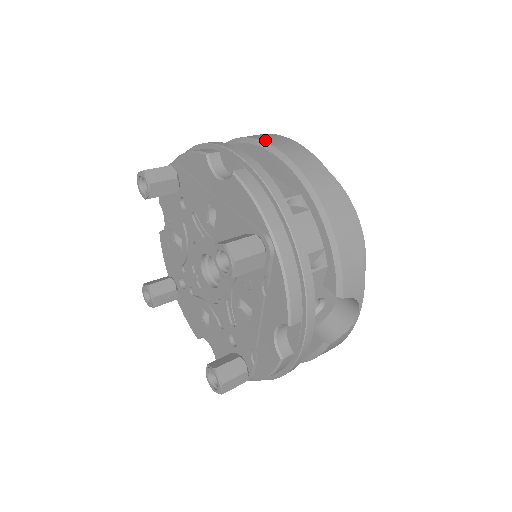
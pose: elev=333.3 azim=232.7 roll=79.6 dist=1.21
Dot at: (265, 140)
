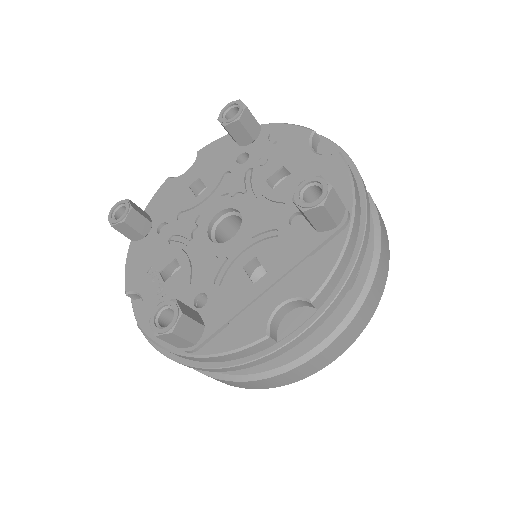
Dot at: occluded
